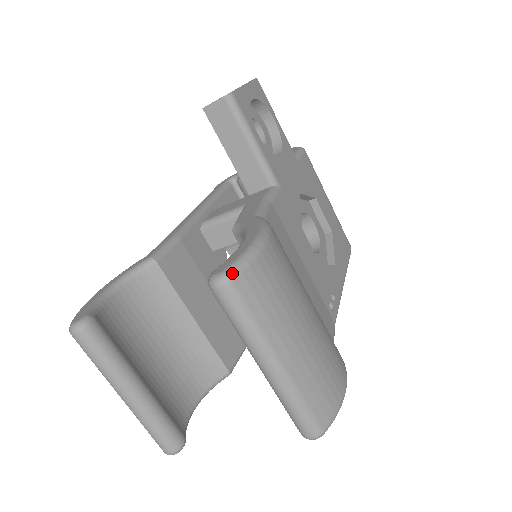
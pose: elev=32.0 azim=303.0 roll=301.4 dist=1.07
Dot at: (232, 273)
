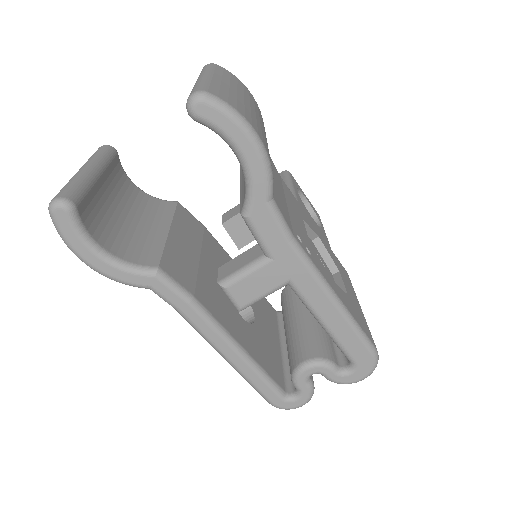
Dot at: occluded
